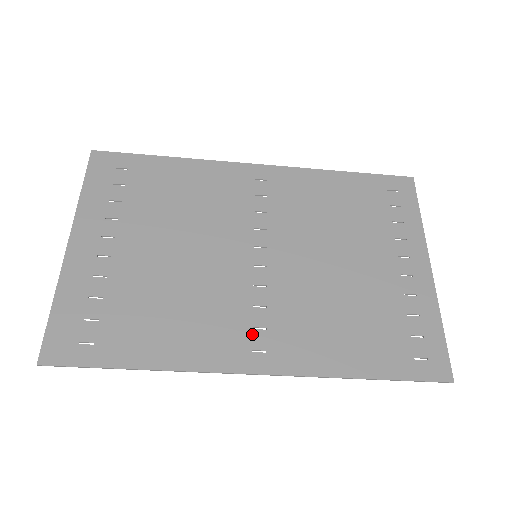
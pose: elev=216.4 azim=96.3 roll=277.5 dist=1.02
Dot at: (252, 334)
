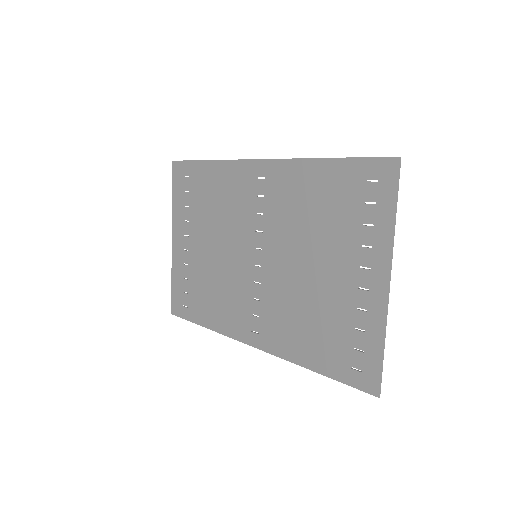
Dot at: (252, 319)
